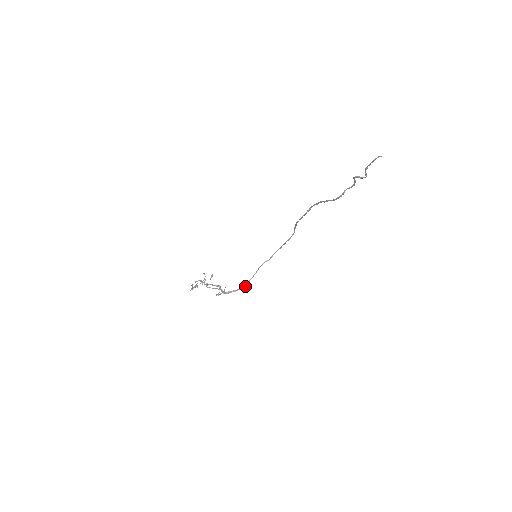
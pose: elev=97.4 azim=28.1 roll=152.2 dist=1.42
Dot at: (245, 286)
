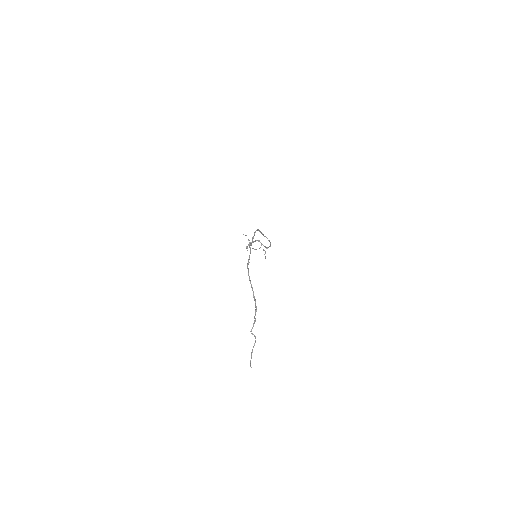
Dot at: (270, 243)
